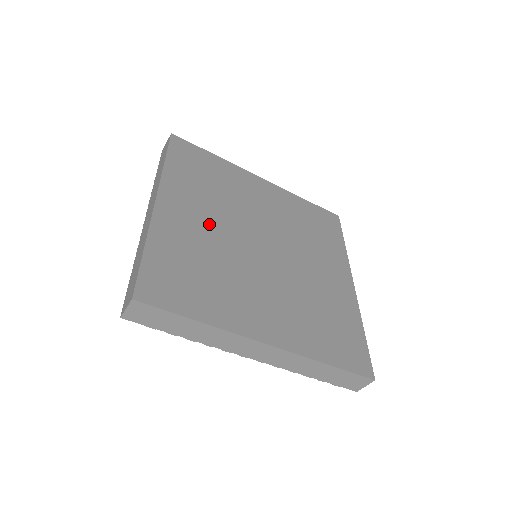
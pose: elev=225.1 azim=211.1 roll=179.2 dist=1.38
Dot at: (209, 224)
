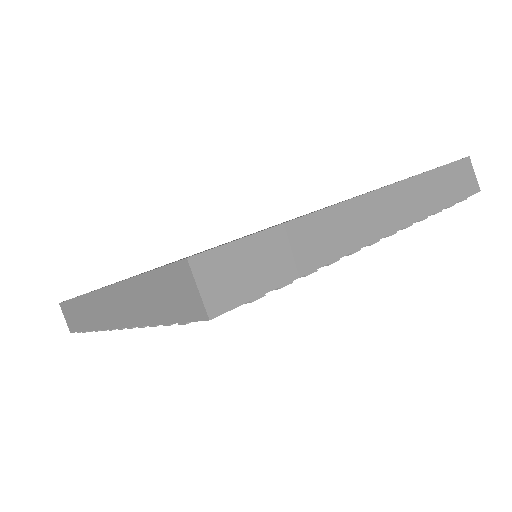
Dot at: occluded
